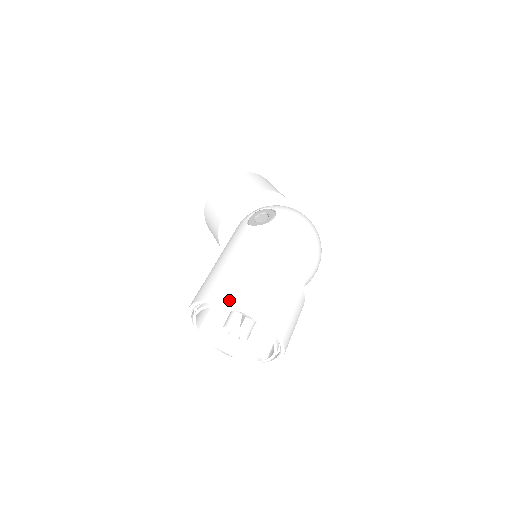
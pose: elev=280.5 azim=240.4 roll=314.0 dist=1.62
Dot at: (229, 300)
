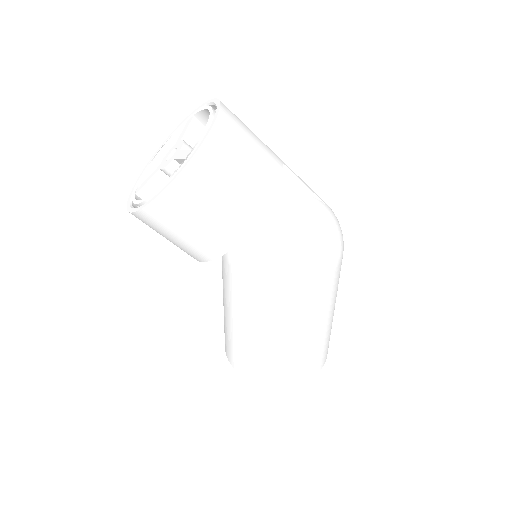
Dot at: occluded
